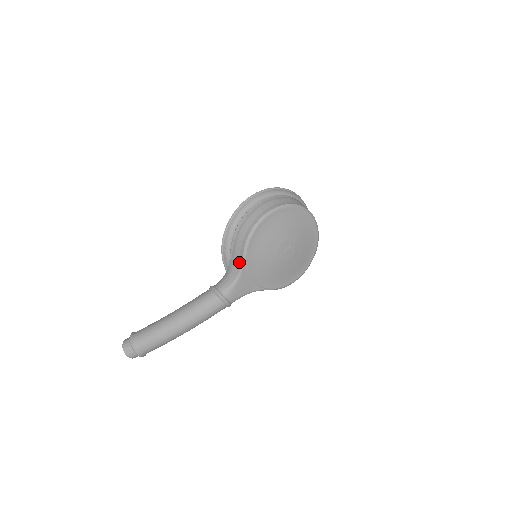
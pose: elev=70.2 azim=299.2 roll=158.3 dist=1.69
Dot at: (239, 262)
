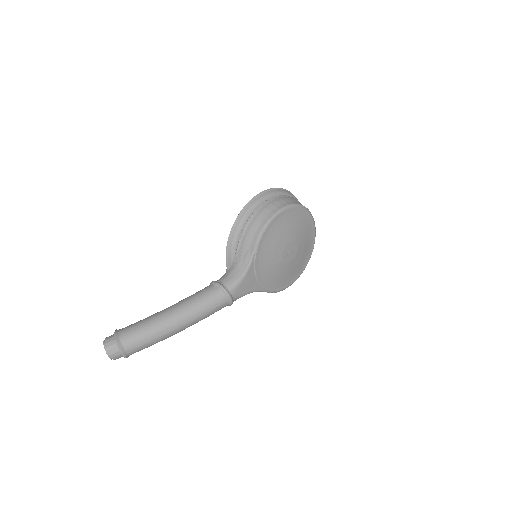
Dot at: (248, 257)
